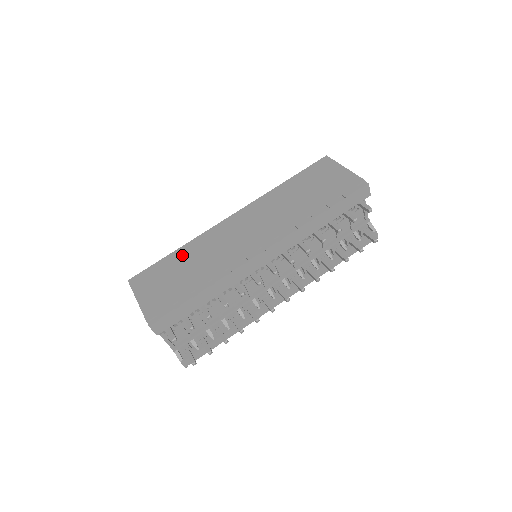
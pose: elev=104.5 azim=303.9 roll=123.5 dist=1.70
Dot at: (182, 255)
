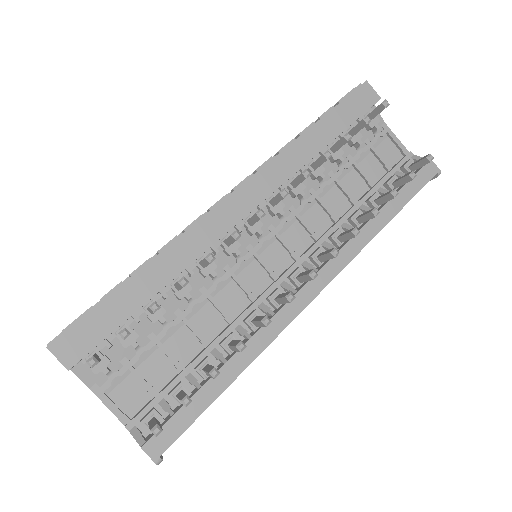
Dot at: occluded
